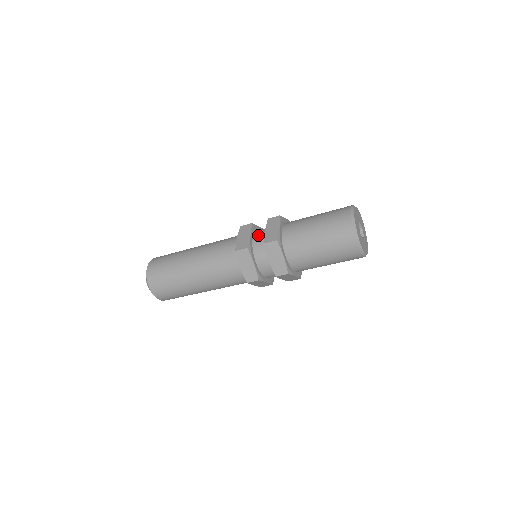
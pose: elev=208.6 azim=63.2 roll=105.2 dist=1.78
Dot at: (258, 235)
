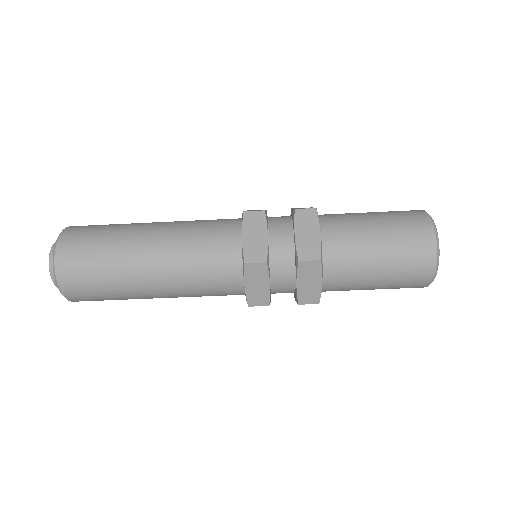
Dot at: occluded
